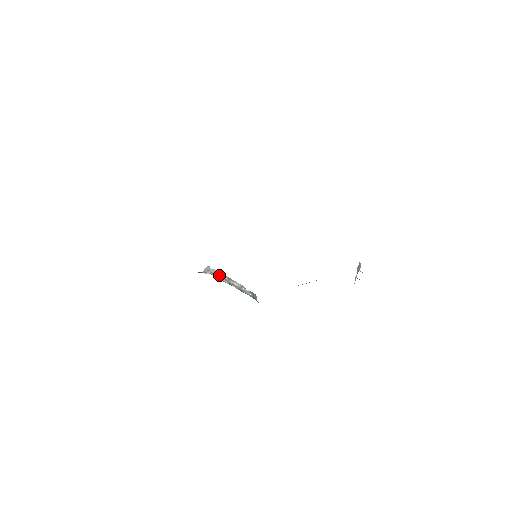
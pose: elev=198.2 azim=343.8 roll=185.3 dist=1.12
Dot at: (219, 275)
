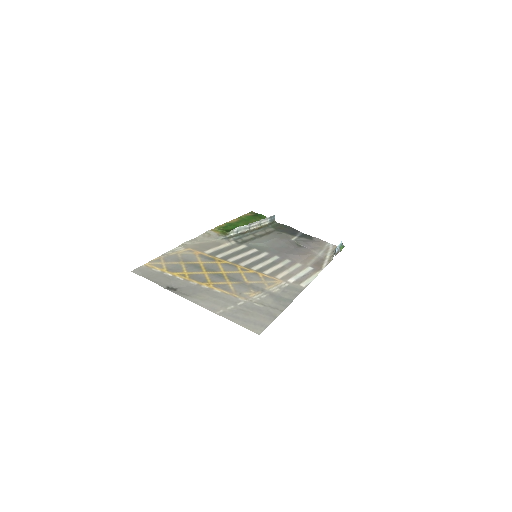
Dot at: (241, 229)
